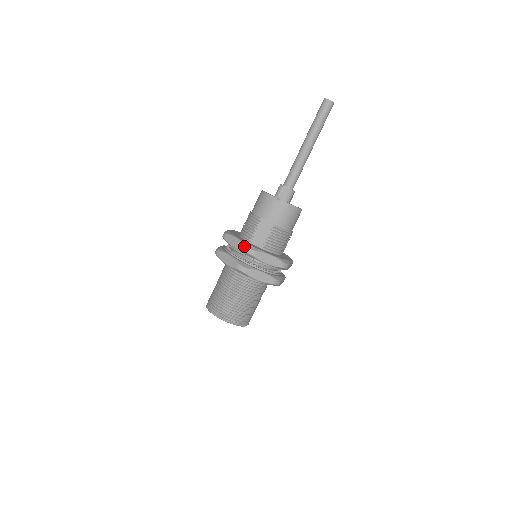
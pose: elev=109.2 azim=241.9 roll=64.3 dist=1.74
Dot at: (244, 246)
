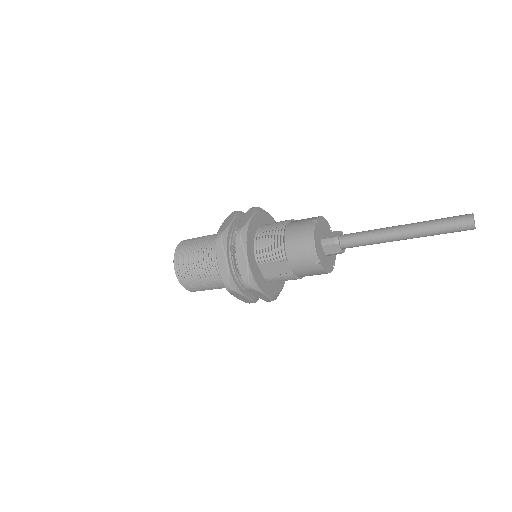
Dot at: (246, 275)
